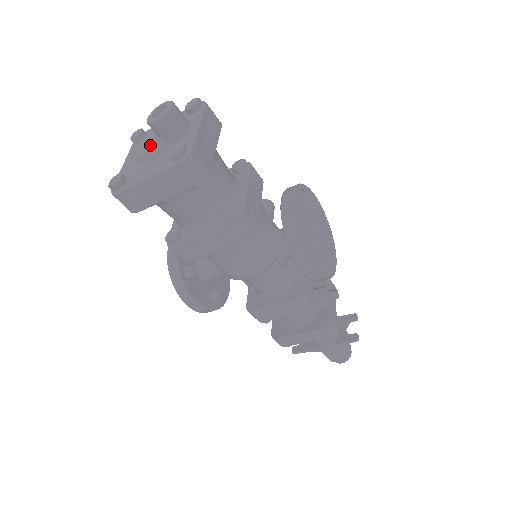
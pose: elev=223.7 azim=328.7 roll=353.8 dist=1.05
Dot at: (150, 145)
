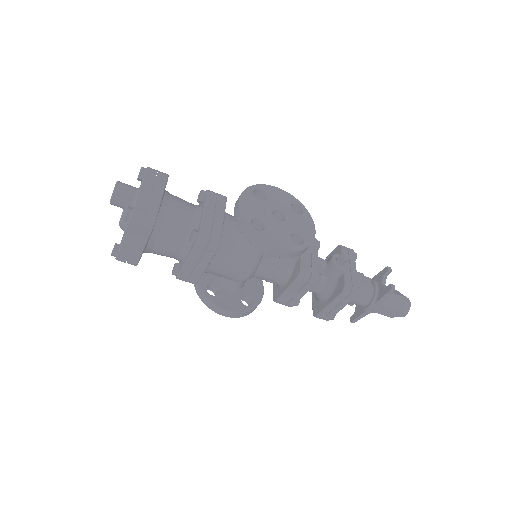
Dot at: (121, 216)
